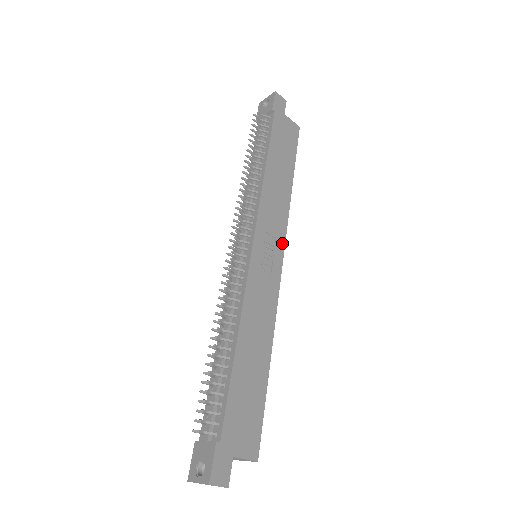
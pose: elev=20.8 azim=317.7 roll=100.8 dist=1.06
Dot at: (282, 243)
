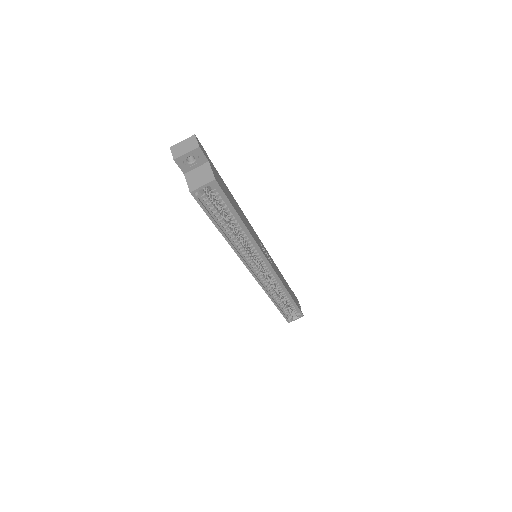
Dot at: occluded
